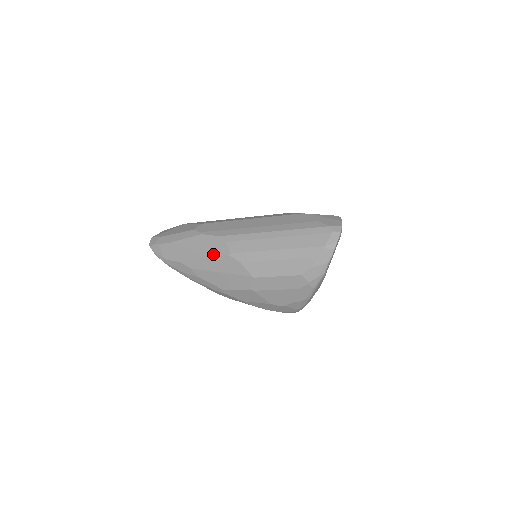
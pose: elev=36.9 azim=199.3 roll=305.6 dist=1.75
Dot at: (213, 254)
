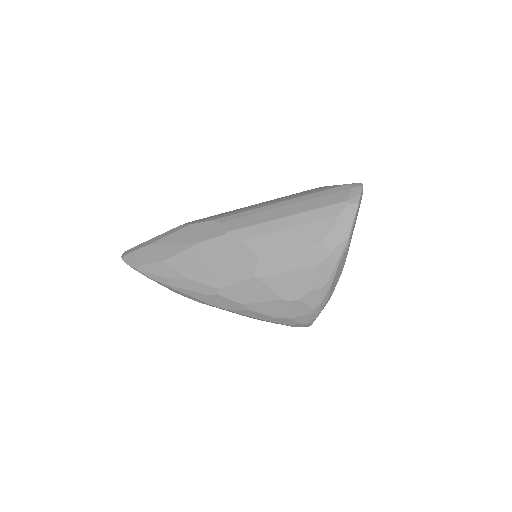
Dot at: (205, 239)
